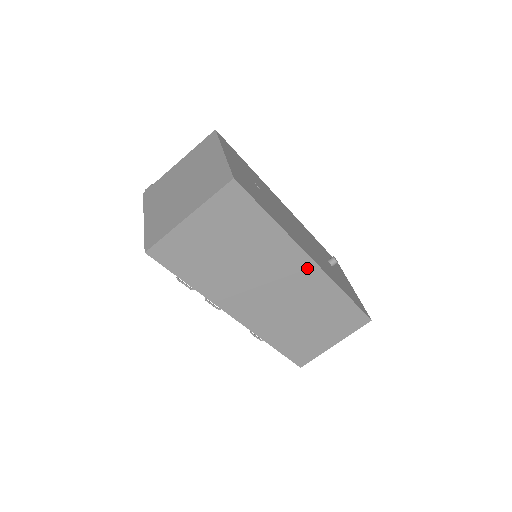
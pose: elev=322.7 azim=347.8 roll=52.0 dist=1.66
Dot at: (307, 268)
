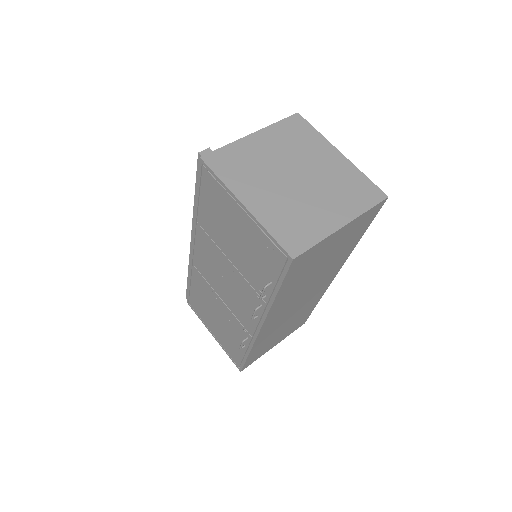
Dot at: (329, 281)
